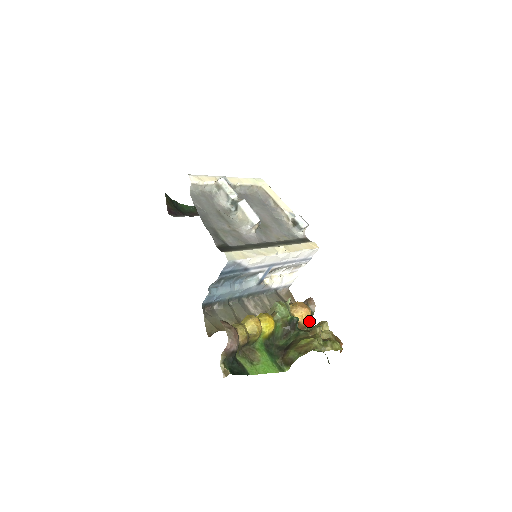
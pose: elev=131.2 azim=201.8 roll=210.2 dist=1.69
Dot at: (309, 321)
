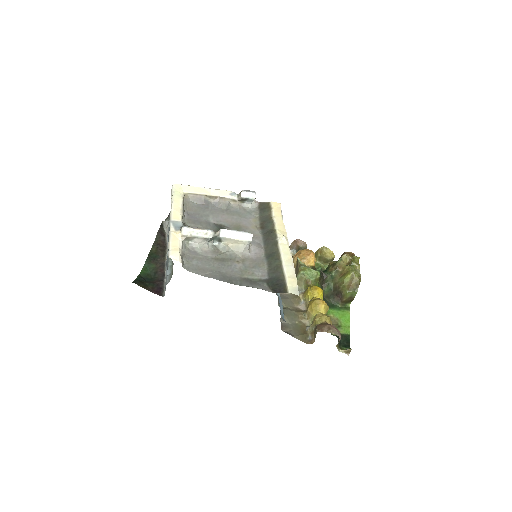
Dot at: occluded
